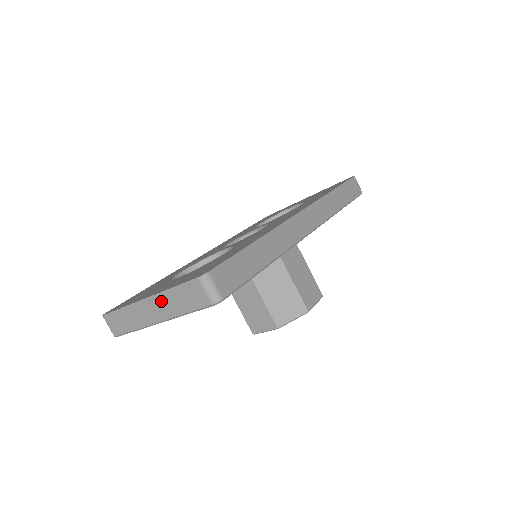
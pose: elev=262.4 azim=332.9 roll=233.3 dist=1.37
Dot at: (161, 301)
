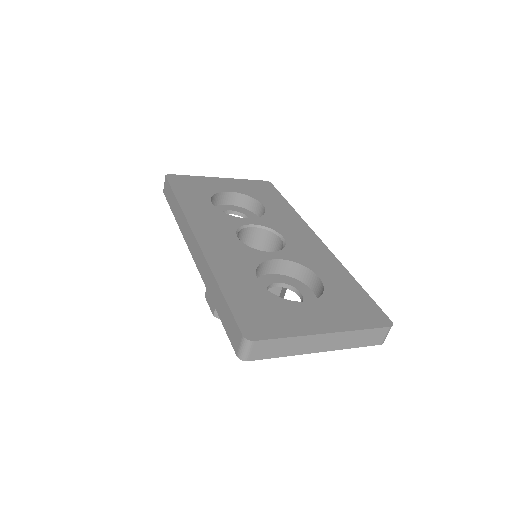
Dot at: (343, 337)
